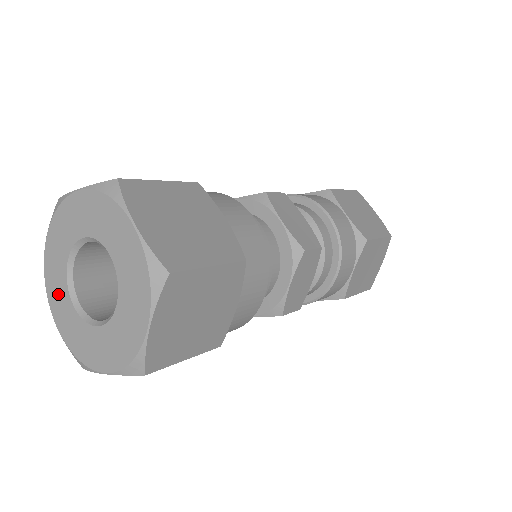
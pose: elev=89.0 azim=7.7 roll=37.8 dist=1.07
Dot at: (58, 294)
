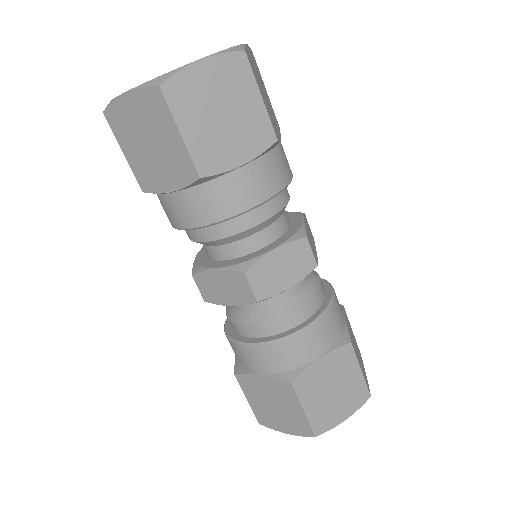
Dot at: occluded
